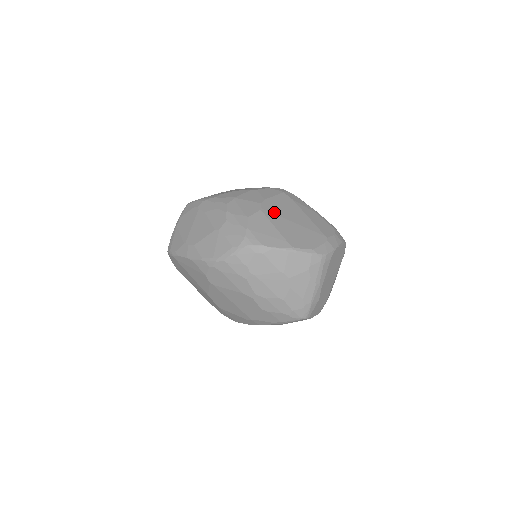
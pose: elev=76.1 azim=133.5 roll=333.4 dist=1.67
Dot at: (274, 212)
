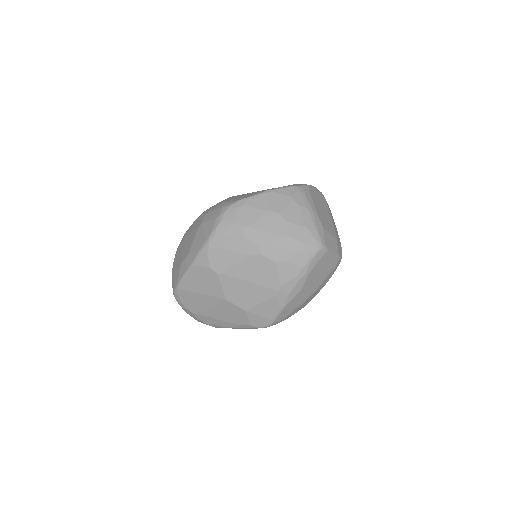
Dot at: occluded
